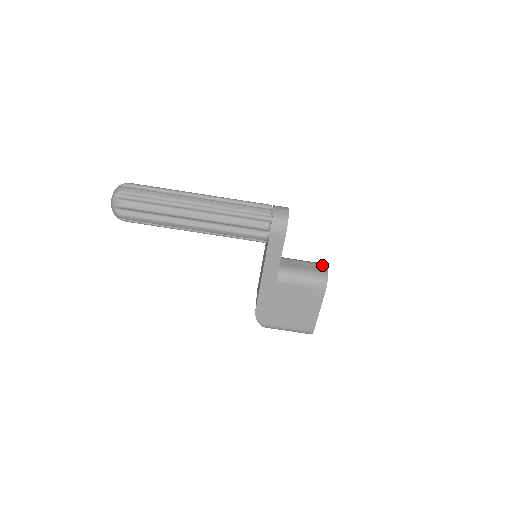
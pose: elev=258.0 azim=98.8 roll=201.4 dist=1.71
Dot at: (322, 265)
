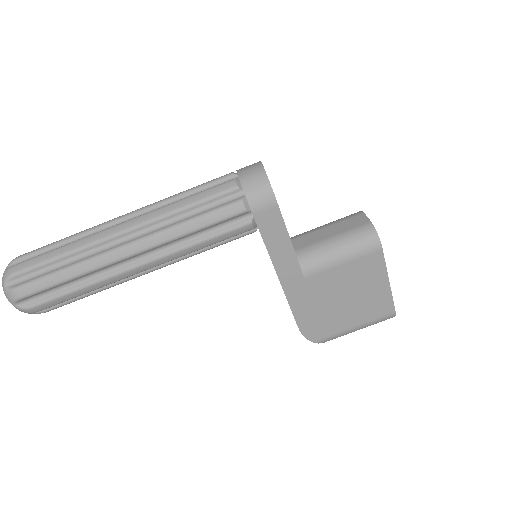
Dot at: (356, 216)
